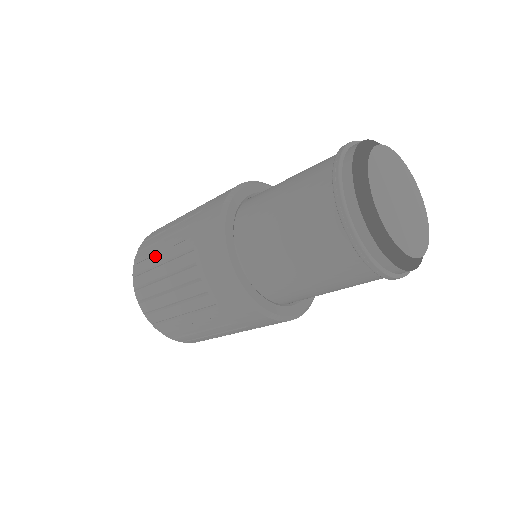
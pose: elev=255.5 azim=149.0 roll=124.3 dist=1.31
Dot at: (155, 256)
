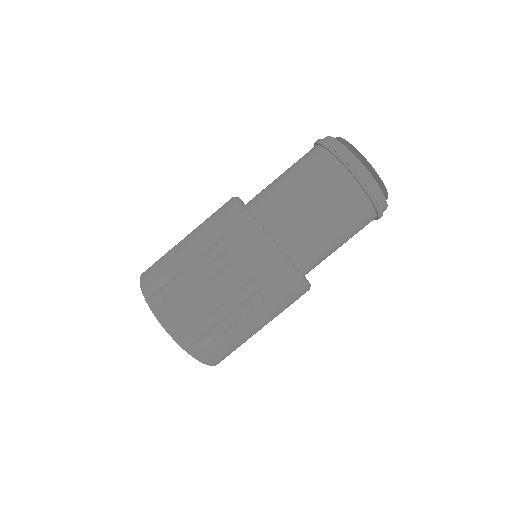
Dot at: (178, 277)
